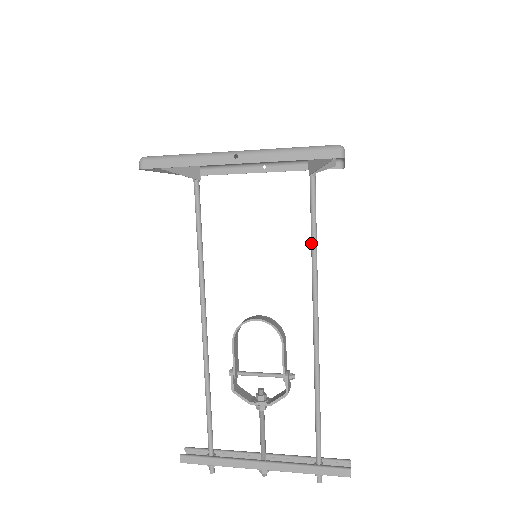
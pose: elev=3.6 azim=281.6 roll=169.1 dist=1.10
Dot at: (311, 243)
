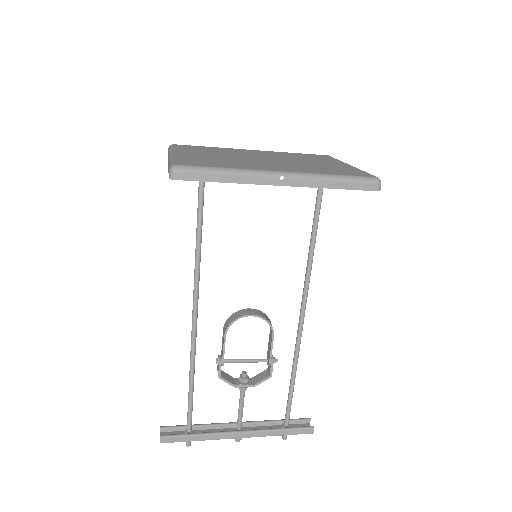
Dot at: (310, 246)
